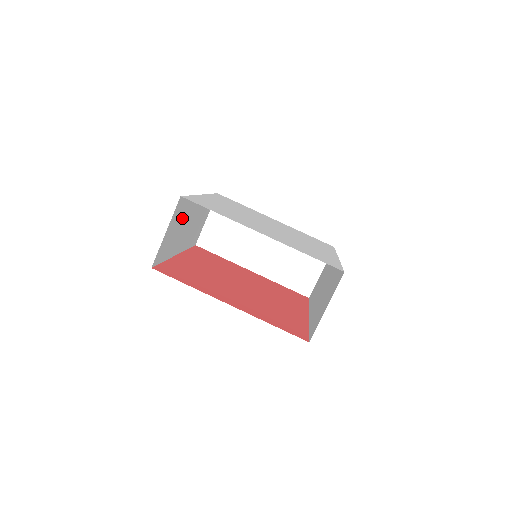
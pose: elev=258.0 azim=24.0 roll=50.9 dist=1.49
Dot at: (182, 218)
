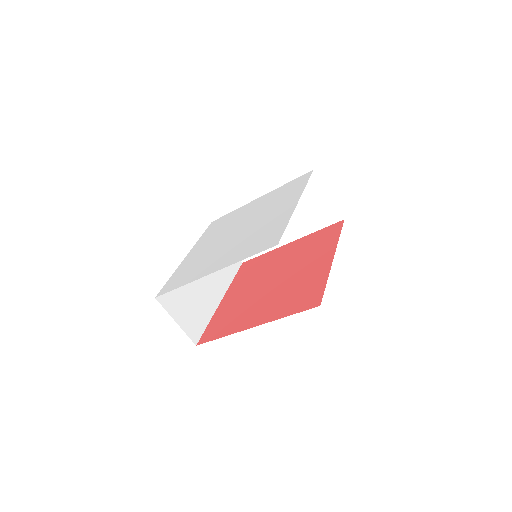
Dot at: (185, 292)
